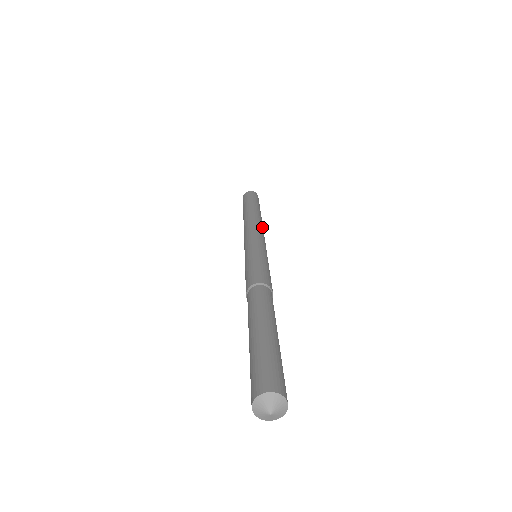
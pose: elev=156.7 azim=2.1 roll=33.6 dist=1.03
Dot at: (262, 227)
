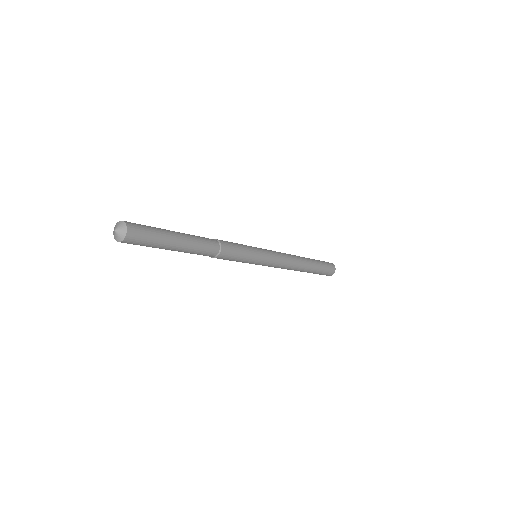
Dot at: (287, 254)
